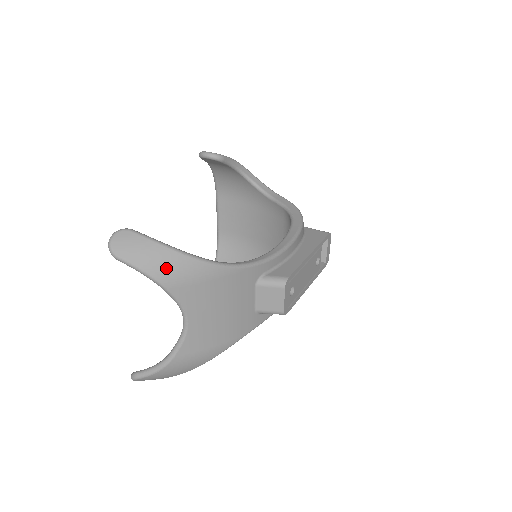
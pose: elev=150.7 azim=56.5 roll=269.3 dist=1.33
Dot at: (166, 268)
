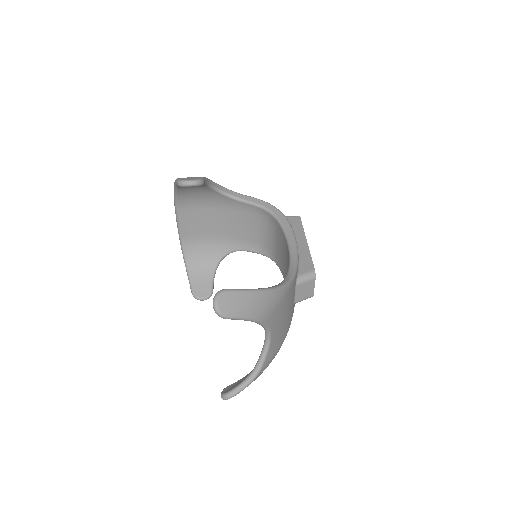
Dot at: (261, 308)
